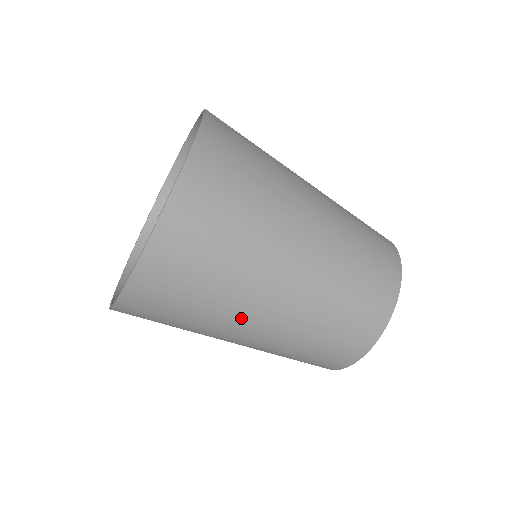
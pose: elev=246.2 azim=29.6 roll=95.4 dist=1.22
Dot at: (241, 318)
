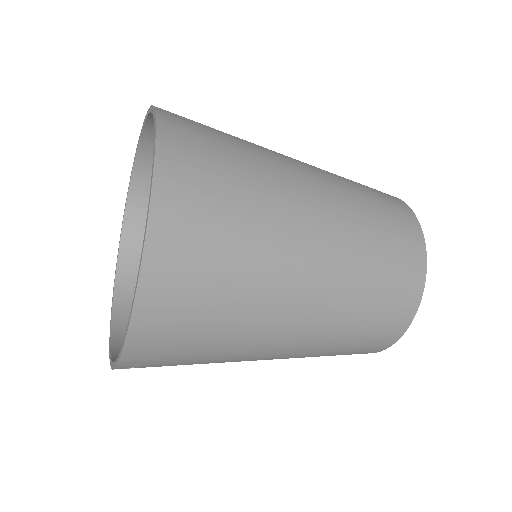
Dot at: (282, 296)
